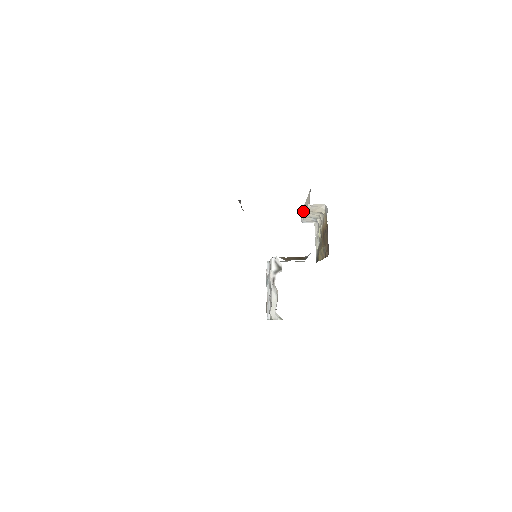
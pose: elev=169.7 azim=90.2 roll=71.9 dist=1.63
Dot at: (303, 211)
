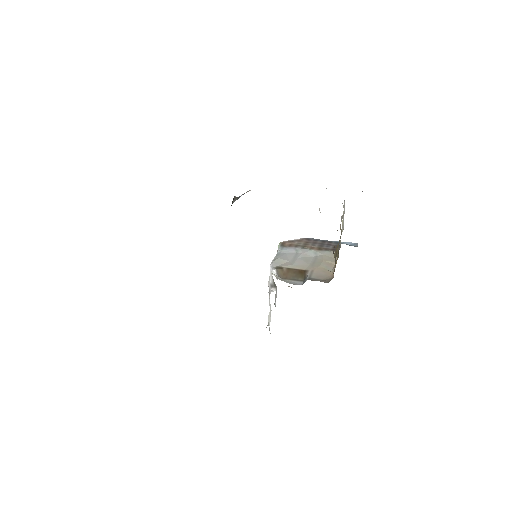
Dot at: occluded
